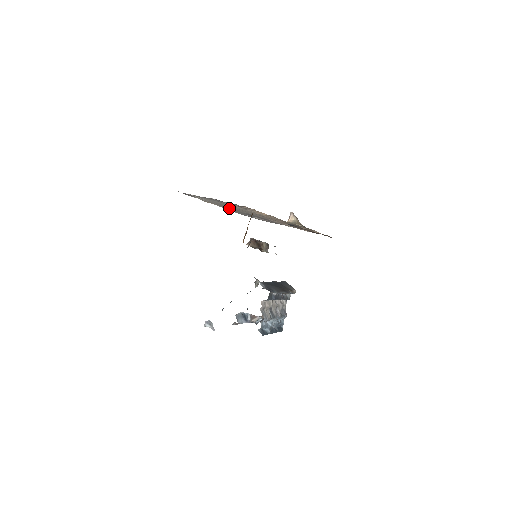
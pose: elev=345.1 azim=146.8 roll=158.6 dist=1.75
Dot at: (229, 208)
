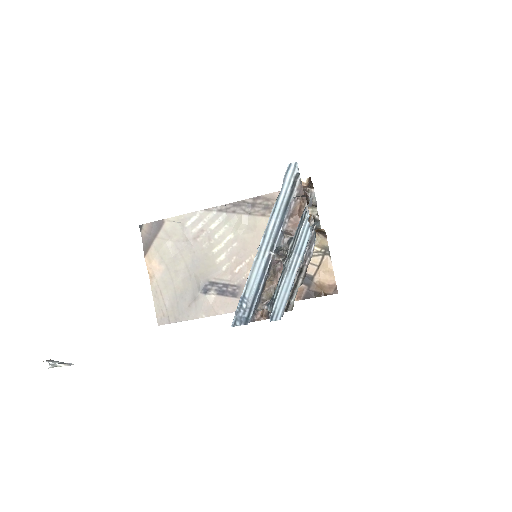
Dot at: (188, 269)
